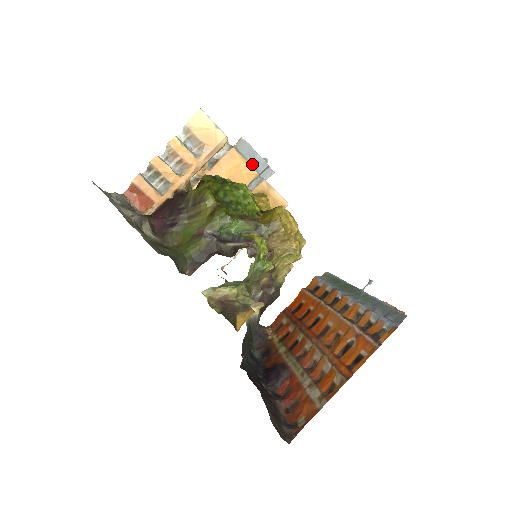
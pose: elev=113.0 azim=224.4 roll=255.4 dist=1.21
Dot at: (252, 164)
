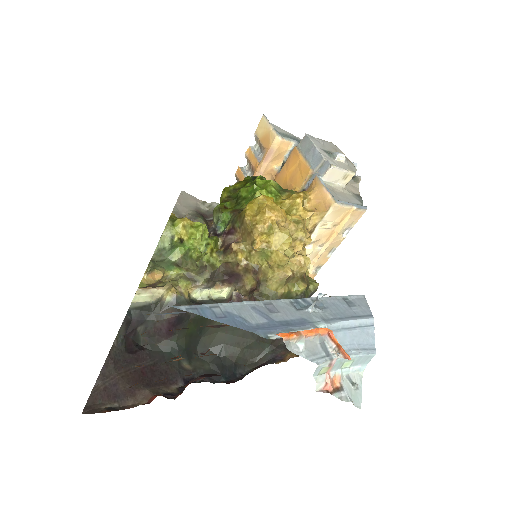
Dot at: (309, 160)
